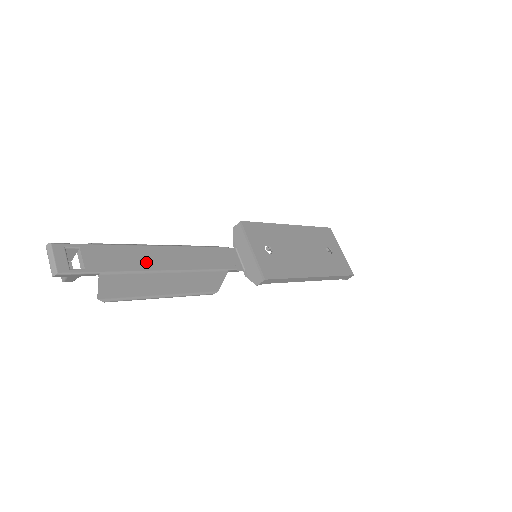
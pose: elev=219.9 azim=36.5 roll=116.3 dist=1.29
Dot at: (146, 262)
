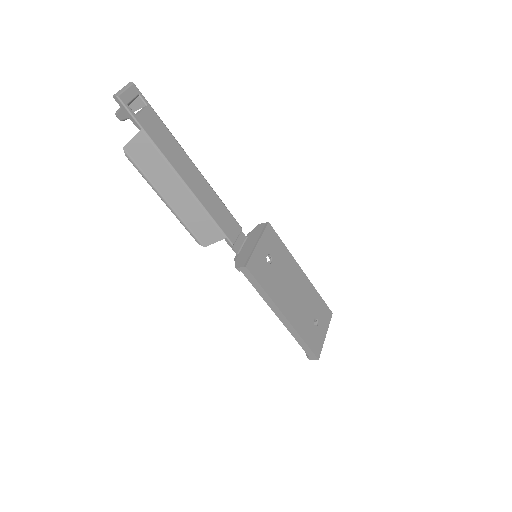
Dot at: (178, 162)
